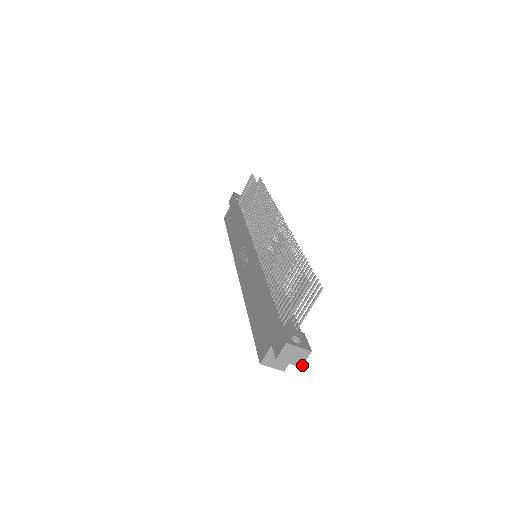
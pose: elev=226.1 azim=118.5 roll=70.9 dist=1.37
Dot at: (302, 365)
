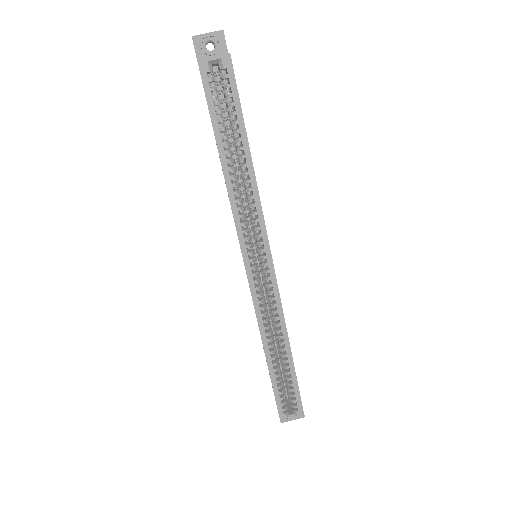
Dot at: (222, 31)
